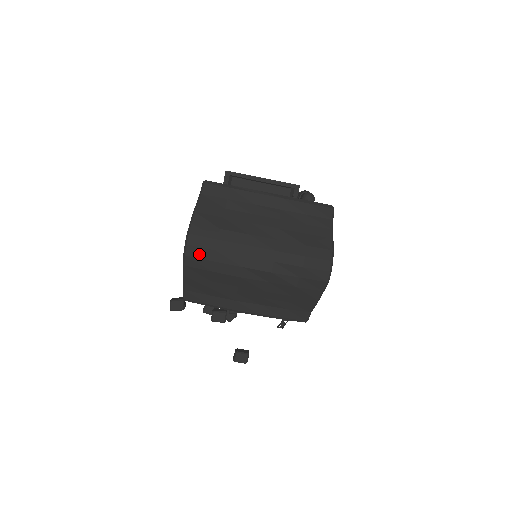
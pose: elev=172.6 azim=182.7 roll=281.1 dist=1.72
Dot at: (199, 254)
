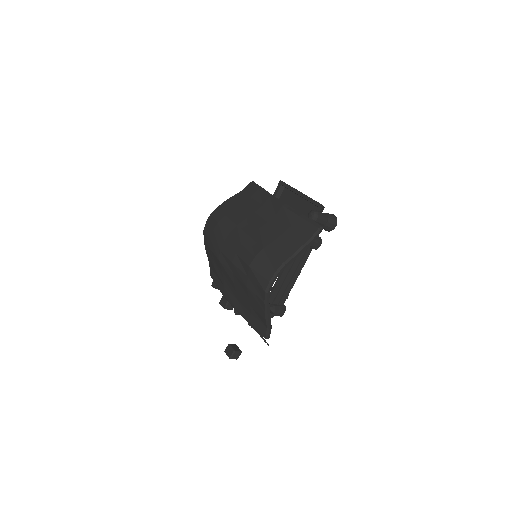
Dot at: (208, 231)
